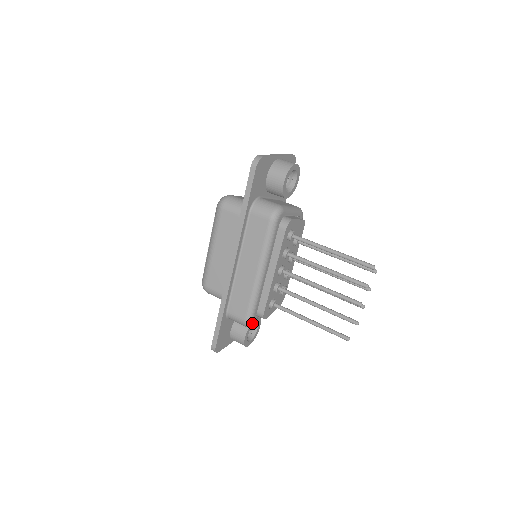
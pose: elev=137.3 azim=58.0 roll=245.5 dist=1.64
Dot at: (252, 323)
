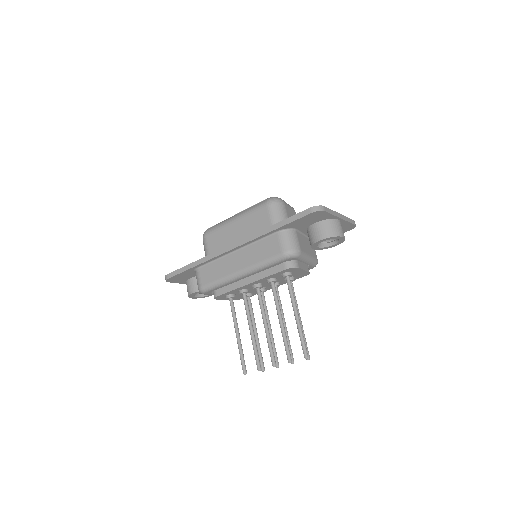
Dot at: (204, 293)
